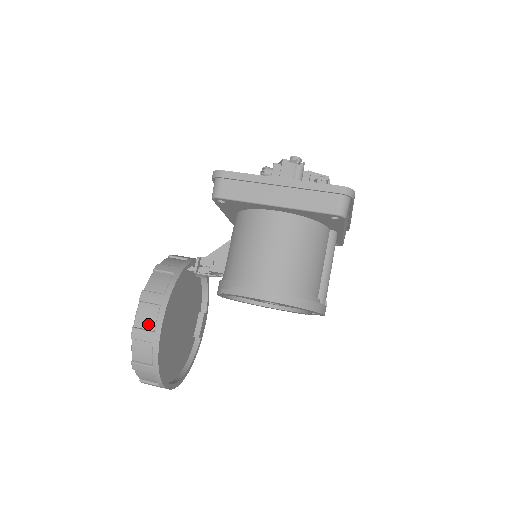
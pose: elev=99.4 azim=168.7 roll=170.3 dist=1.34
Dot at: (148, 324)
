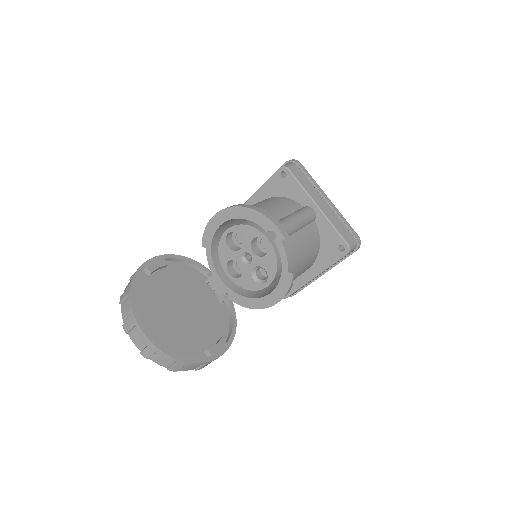
Dot at: occluded
